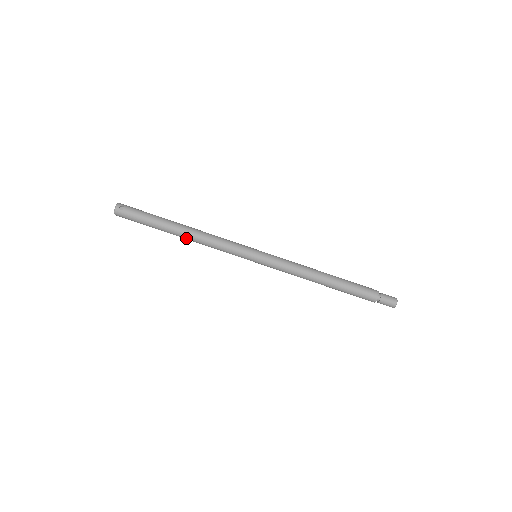
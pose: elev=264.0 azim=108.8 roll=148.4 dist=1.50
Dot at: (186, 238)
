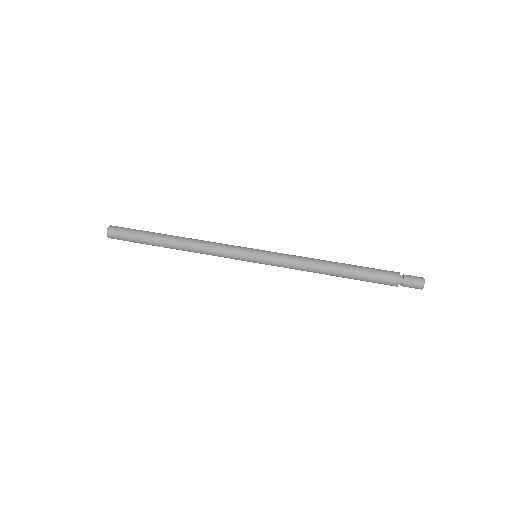
Dot at: (181, 240)
